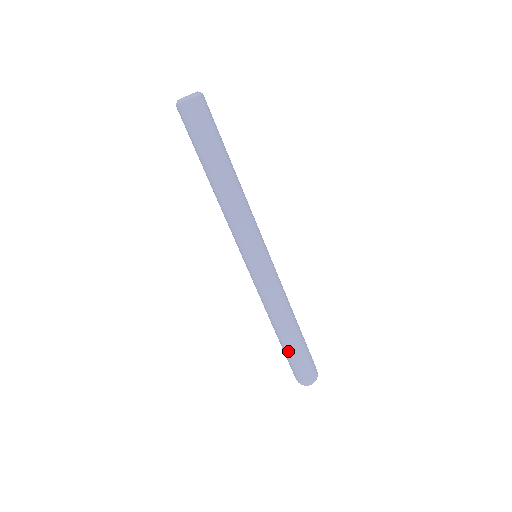
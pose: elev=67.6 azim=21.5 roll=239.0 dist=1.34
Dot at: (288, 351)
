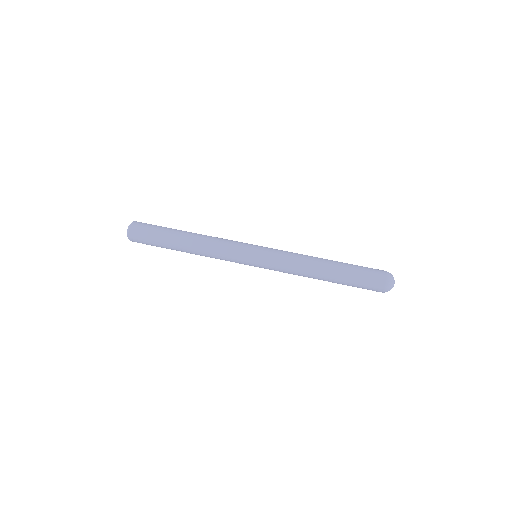
Dot at: (348, 272)
